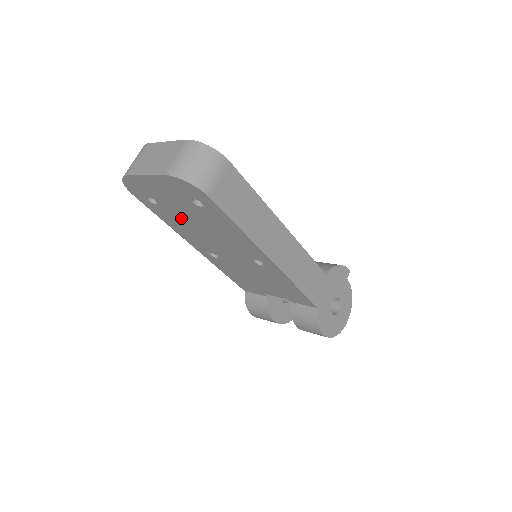
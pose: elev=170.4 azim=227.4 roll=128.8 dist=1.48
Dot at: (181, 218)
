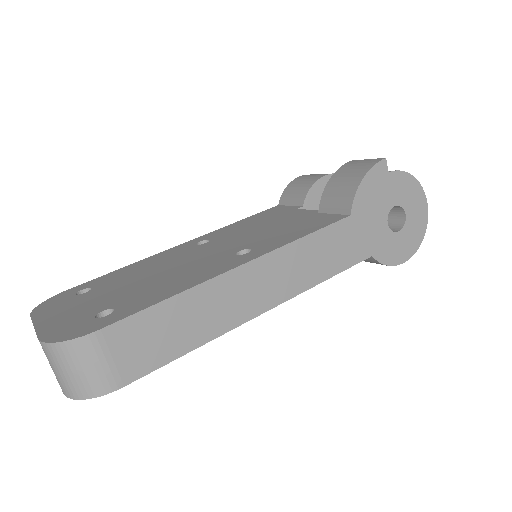
Dot at: occluded
